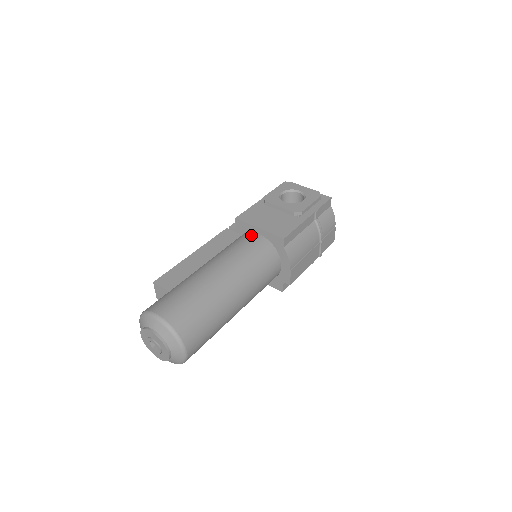
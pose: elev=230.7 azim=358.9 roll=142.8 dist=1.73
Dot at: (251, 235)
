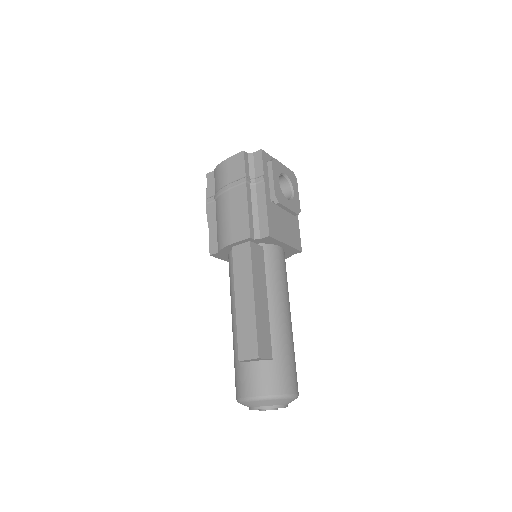
Dot at: (278, 251)
